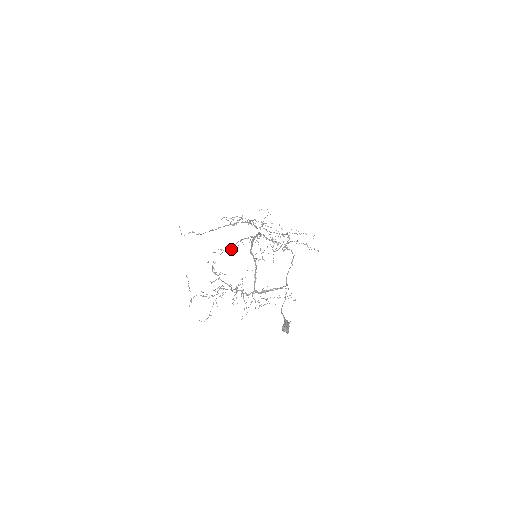
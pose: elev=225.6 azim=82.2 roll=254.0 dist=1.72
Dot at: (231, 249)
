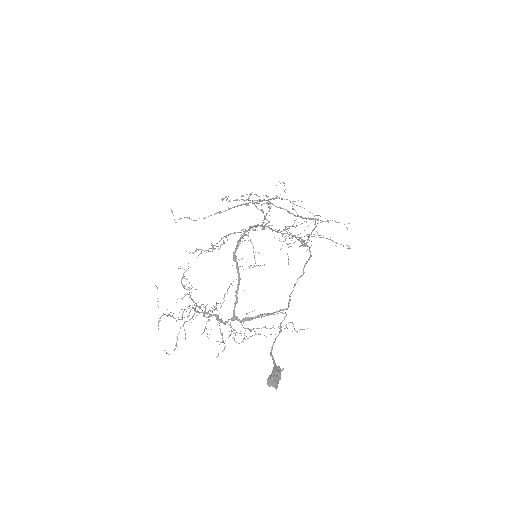
Dot at: occluded
